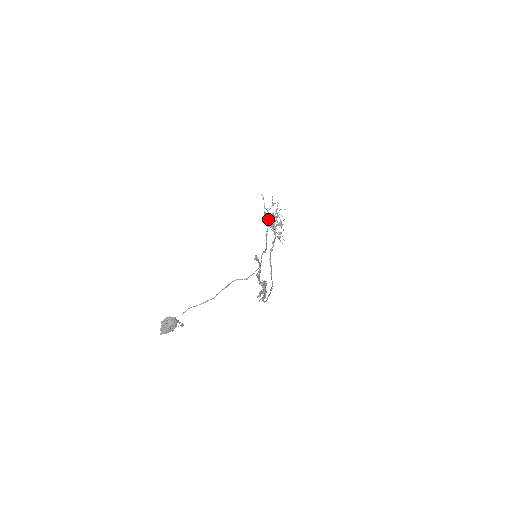
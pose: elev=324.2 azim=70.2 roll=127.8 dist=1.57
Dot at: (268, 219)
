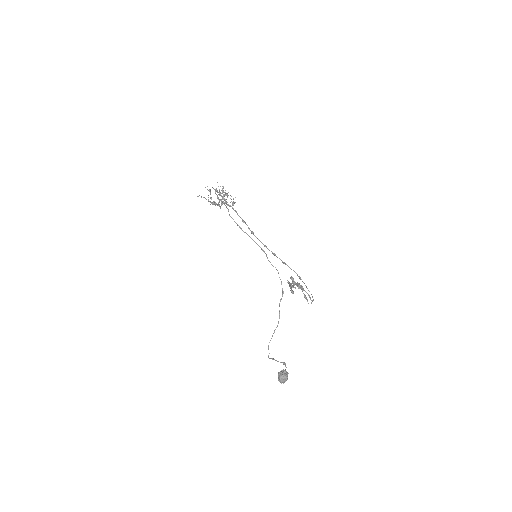
Dot at: (216, 203)
